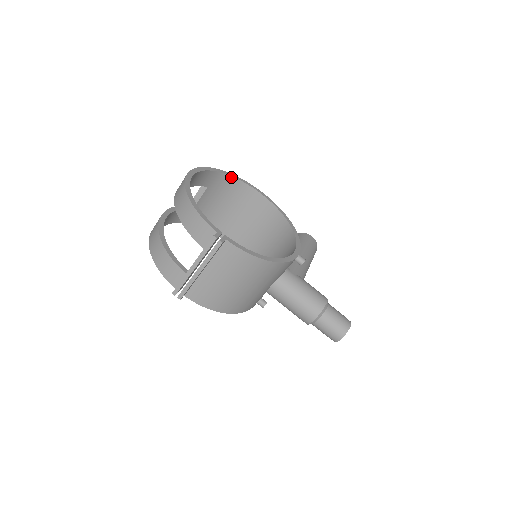
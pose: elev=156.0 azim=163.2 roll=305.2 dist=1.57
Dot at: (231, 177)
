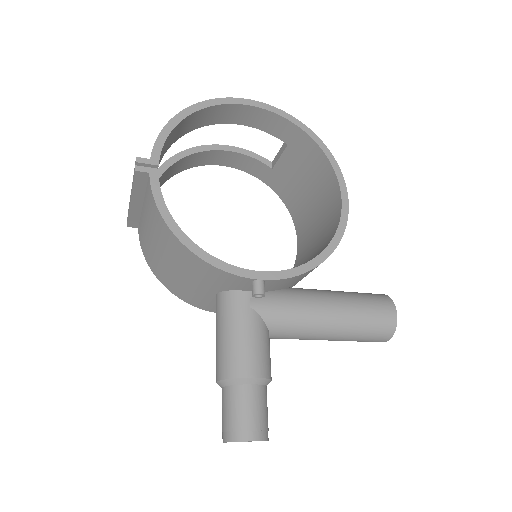
Dot at: (318, 146)
